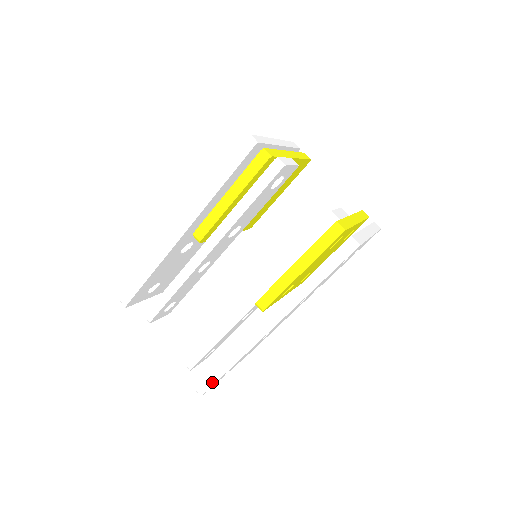
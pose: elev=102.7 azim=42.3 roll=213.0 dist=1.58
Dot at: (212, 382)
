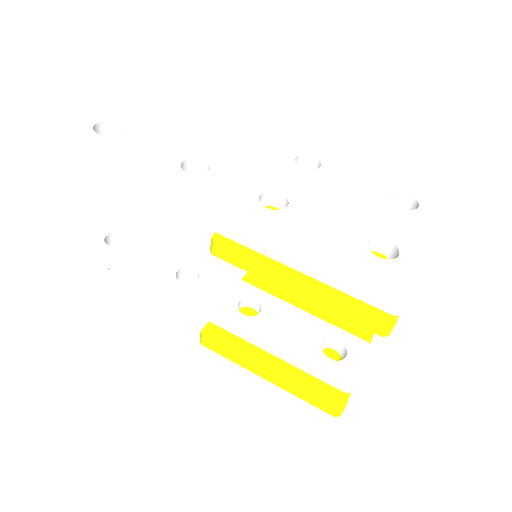
Dot at: (94, 298)
